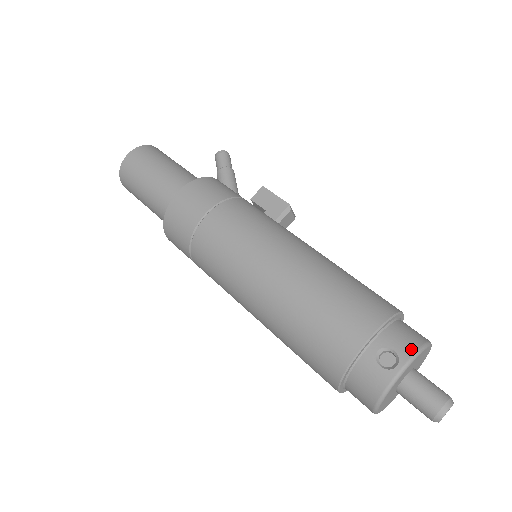
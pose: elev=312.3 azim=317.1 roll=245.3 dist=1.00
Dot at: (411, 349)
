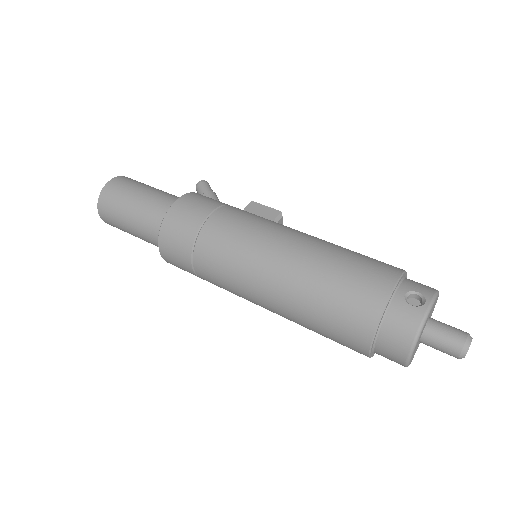
Dot at: (431, 290)
